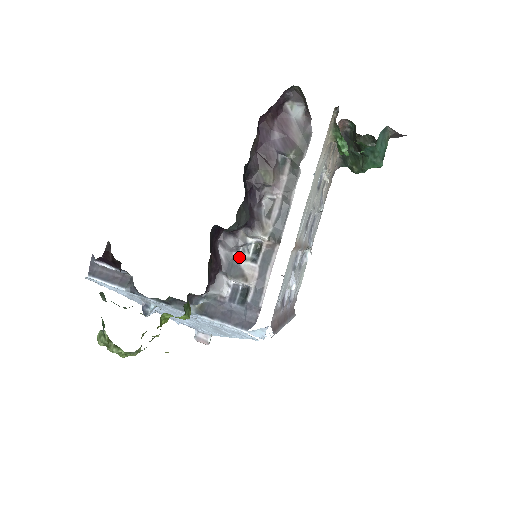
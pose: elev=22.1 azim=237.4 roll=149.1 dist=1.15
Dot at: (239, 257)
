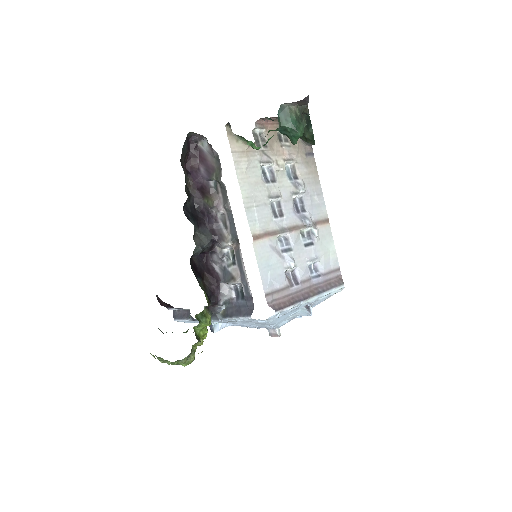
Dot at: (227, 266)
